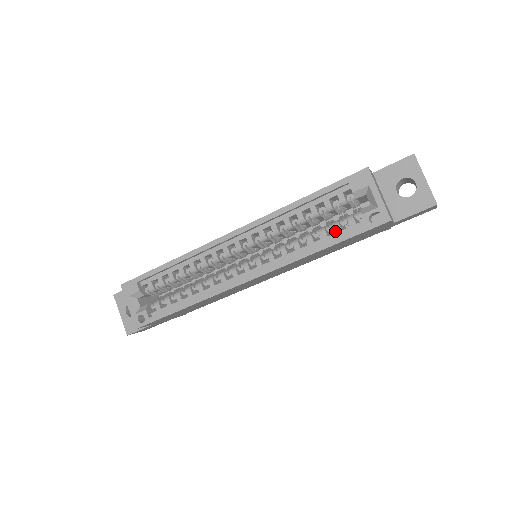
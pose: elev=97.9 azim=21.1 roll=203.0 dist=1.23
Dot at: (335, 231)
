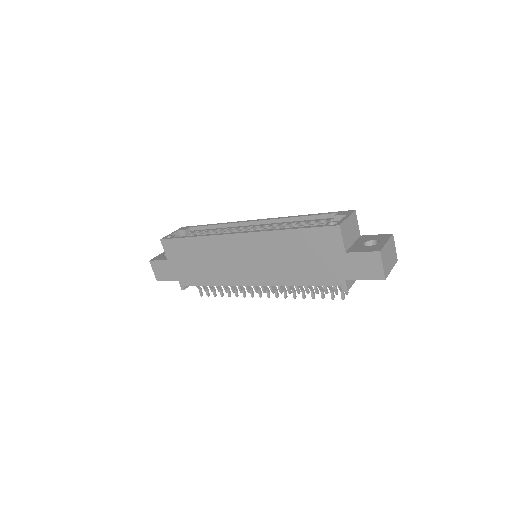
Dot at: occluded
